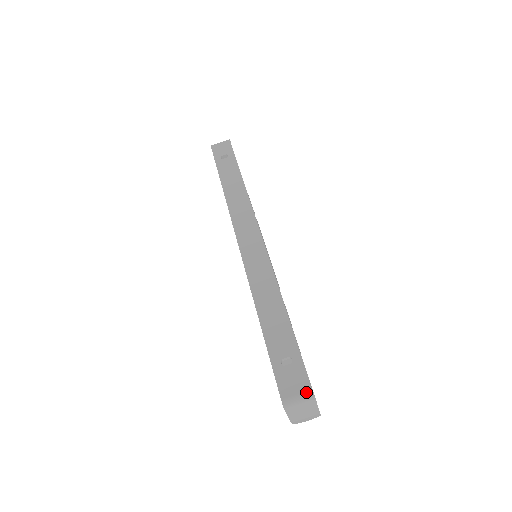
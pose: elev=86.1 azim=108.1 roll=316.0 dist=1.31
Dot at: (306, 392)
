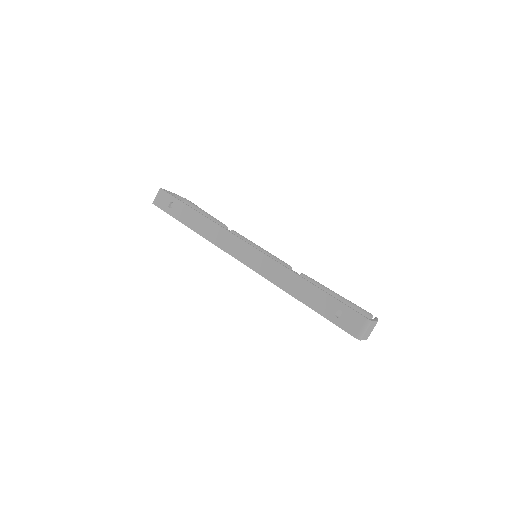
Dot at: (364, 322)
